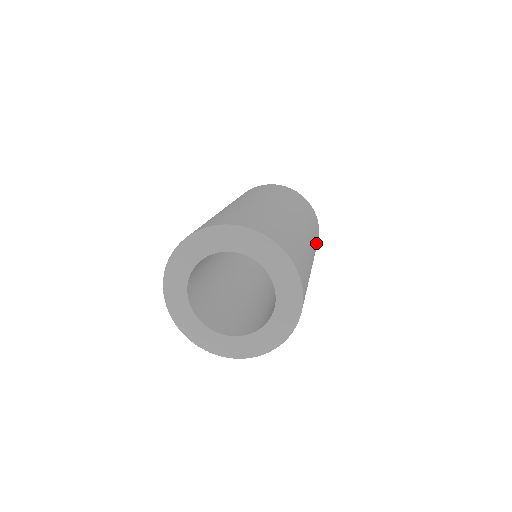
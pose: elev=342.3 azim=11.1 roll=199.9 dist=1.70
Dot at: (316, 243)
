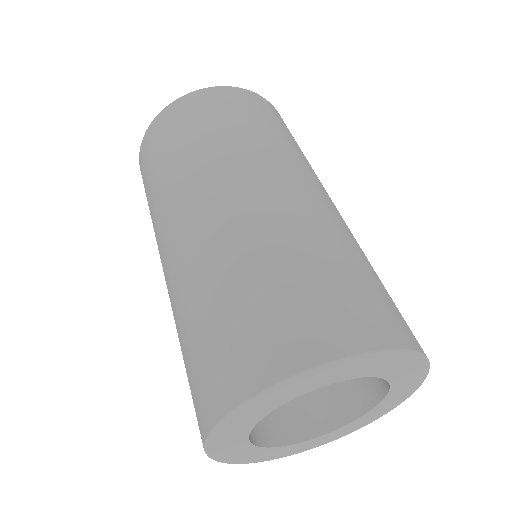
Dot at: occluded
